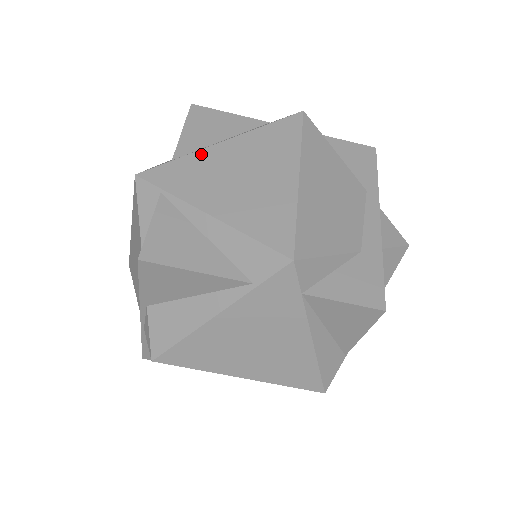
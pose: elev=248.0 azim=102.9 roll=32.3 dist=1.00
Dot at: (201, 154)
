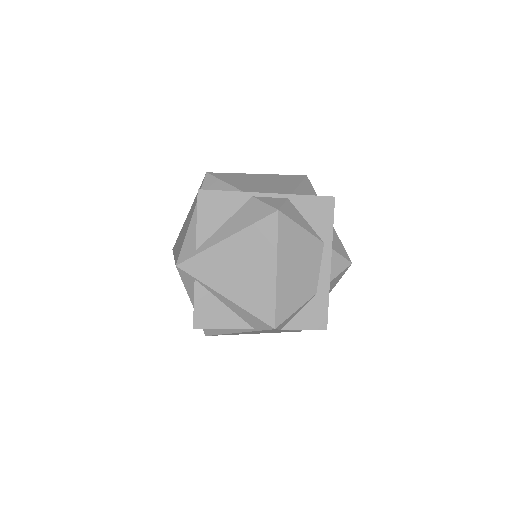
Dot at: (214, 250)
